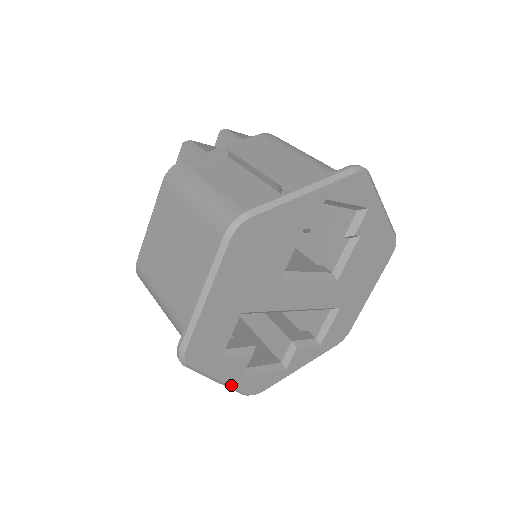
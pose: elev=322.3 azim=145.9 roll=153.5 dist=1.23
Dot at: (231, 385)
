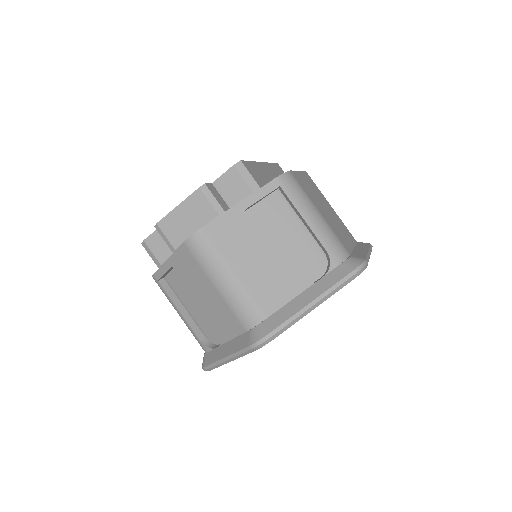
Dot at: occluded
